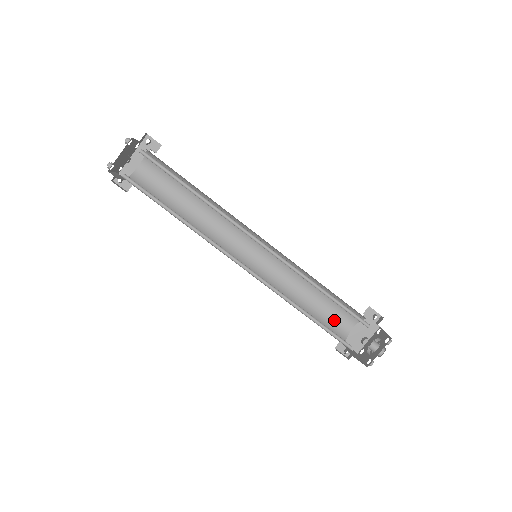
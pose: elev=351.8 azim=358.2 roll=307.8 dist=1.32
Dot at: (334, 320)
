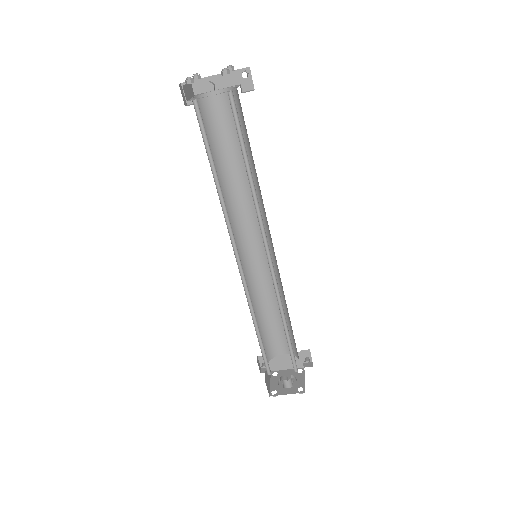
Dot at: (275, 339)
